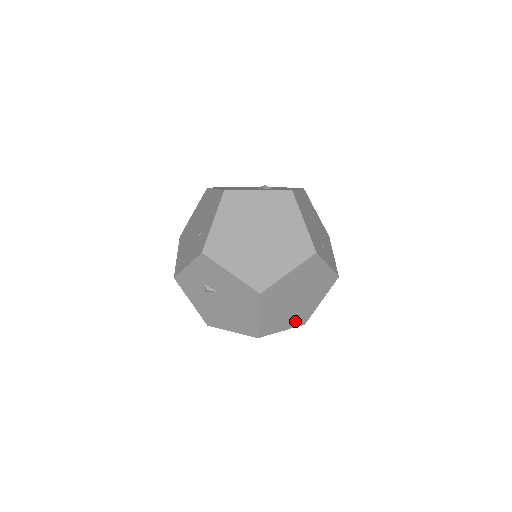
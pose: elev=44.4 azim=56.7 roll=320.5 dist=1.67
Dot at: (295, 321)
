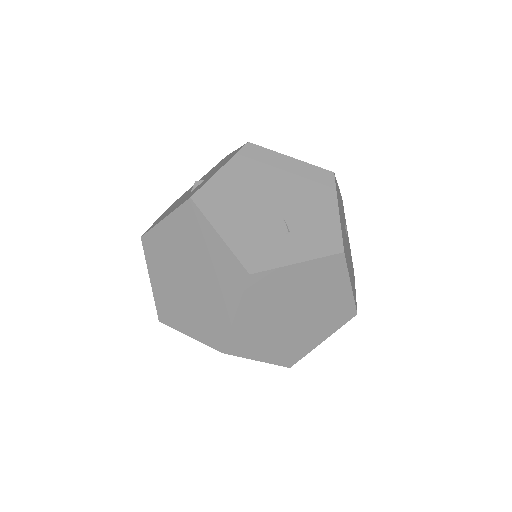
Dot at: (332, 324)
